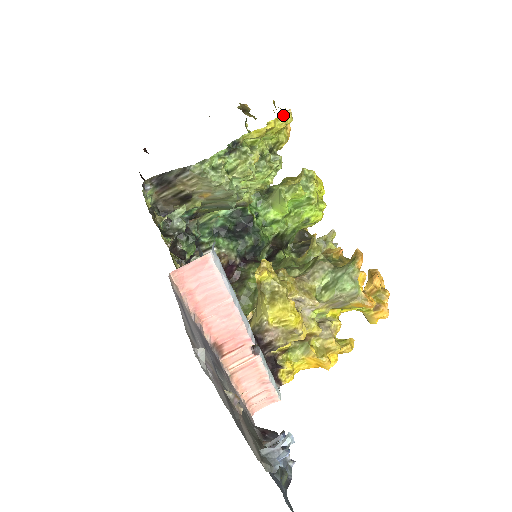
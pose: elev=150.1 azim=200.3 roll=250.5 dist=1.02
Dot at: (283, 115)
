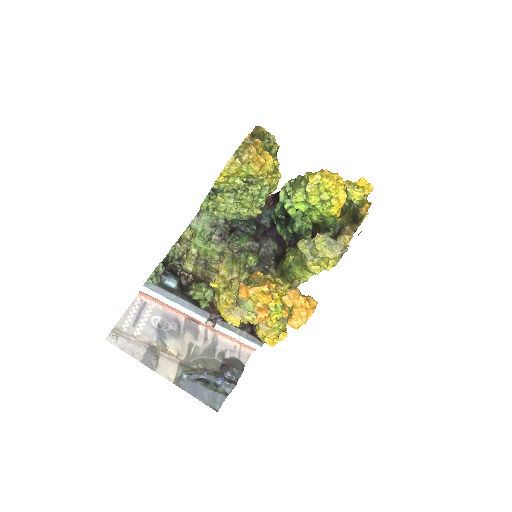
Dot at: (230, 164)
